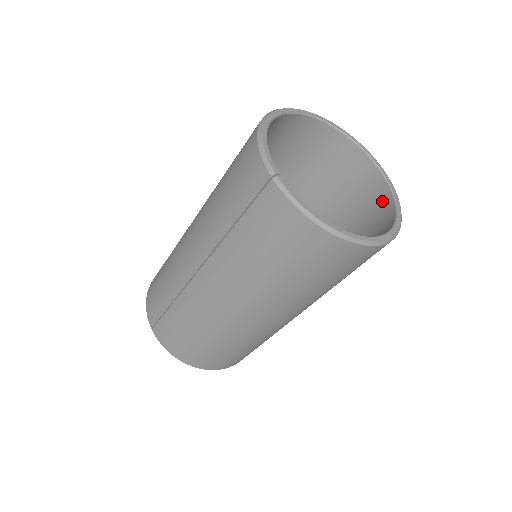
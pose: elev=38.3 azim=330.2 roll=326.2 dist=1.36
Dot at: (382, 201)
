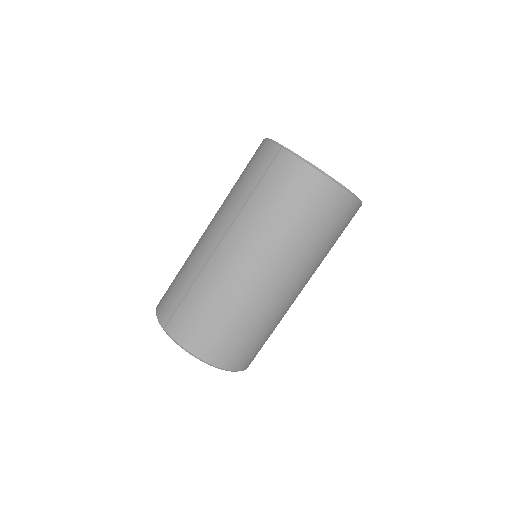
Dot at: occluded
